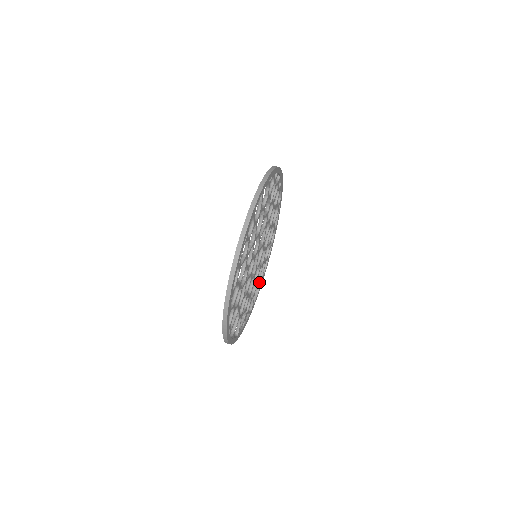
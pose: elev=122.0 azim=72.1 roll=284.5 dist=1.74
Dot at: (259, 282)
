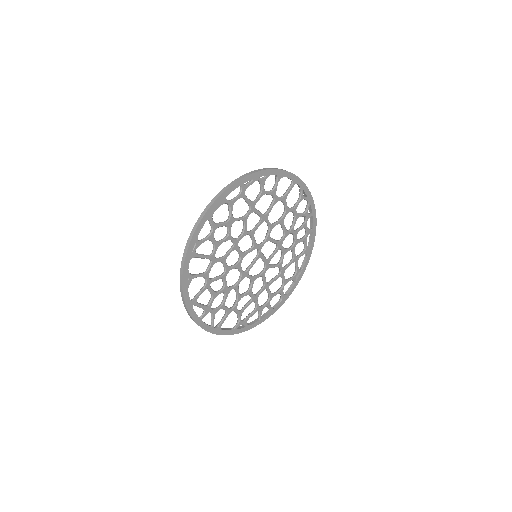
Dot at: (240, 315)
